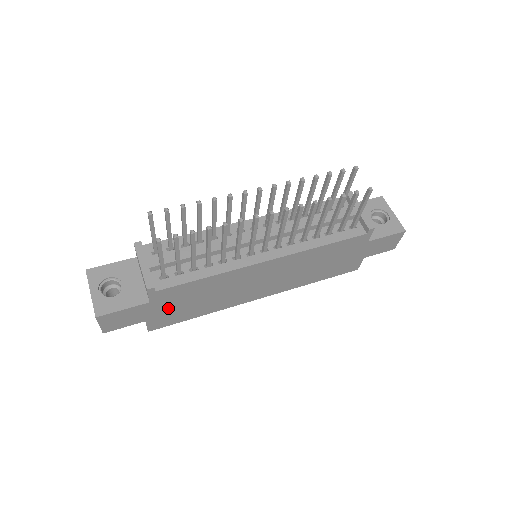
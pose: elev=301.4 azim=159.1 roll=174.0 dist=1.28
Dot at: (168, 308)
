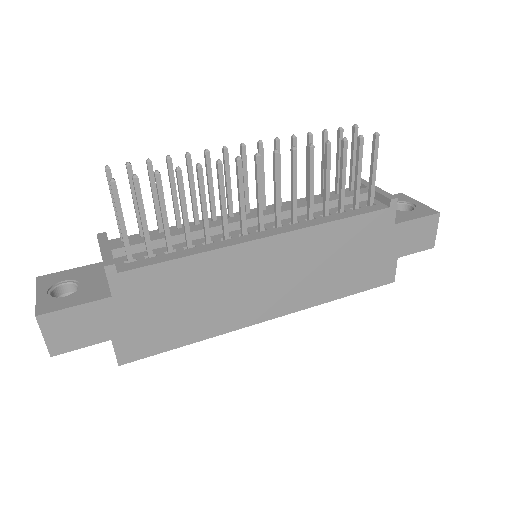
Dot at: (141, 316)
